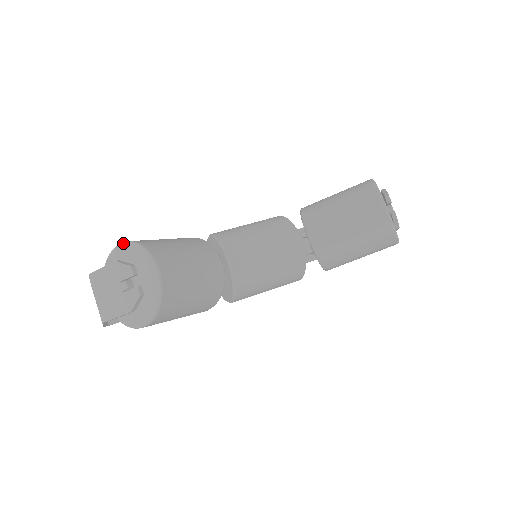
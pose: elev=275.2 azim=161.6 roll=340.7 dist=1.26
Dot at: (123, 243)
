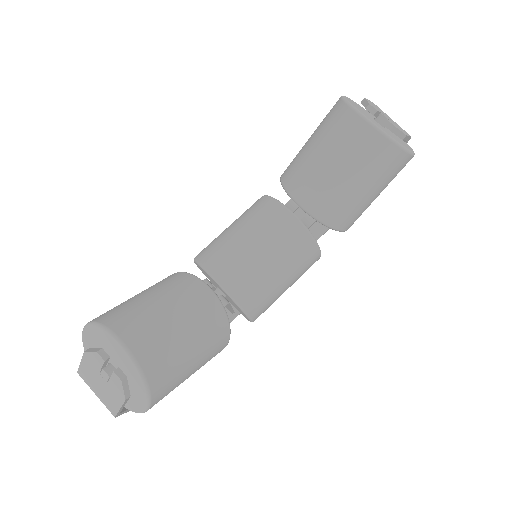
Dot at: (84, 327)
